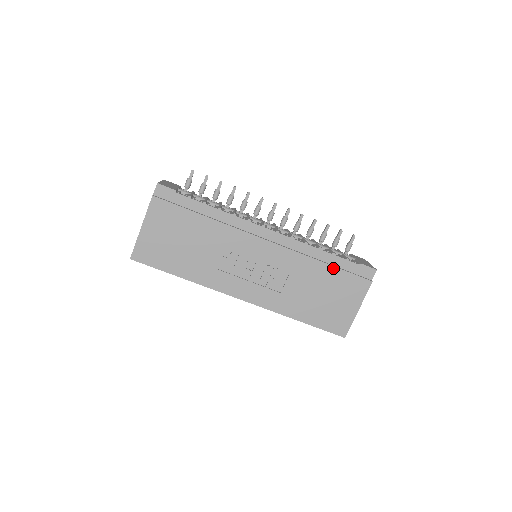
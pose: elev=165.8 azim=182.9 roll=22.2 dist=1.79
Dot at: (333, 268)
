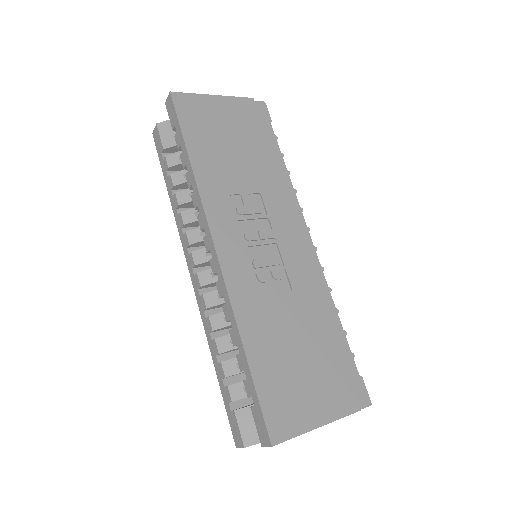
Dot at: (335, 342)
